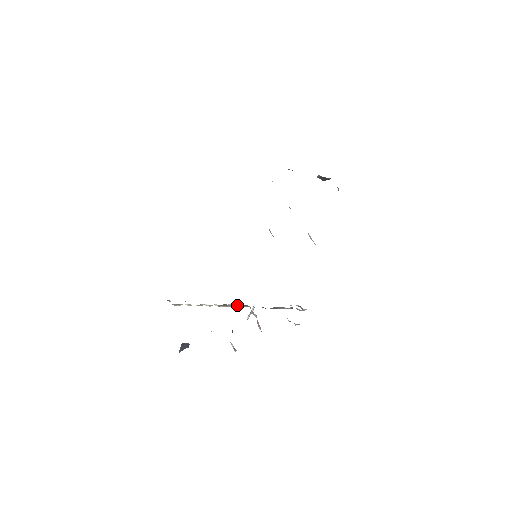
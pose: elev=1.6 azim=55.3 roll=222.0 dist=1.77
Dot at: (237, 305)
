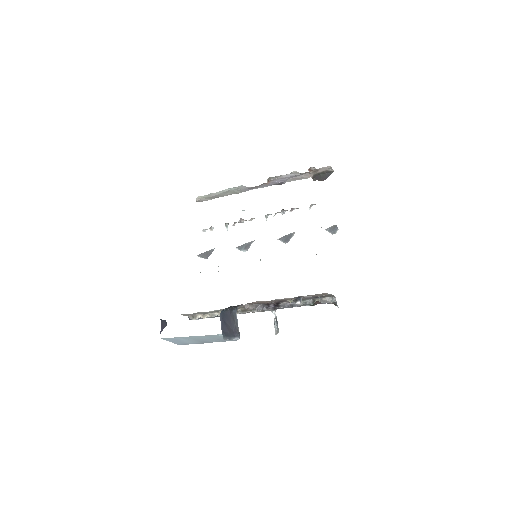
Dot at: occluded
